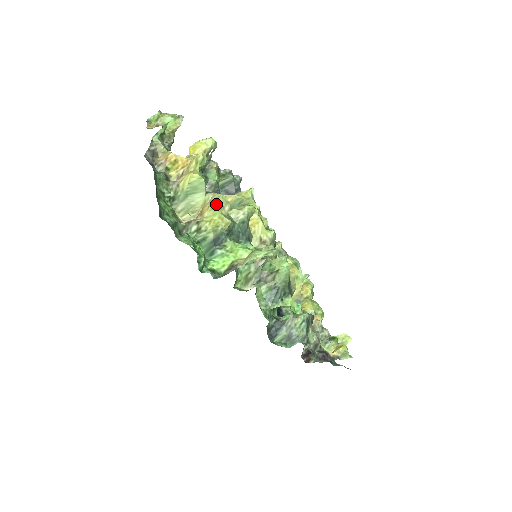
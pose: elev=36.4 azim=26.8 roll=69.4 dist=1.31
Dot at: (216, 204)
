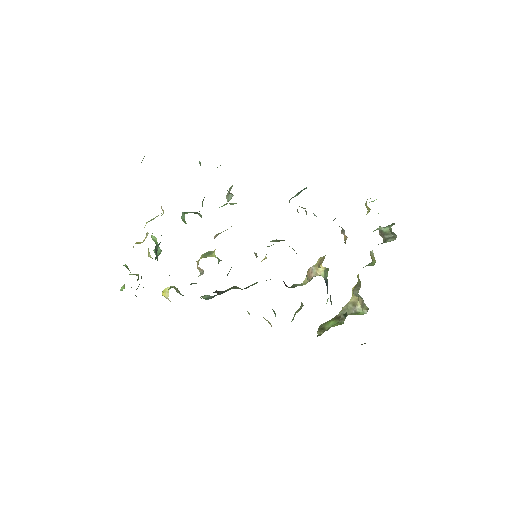
Dot at: occluded
